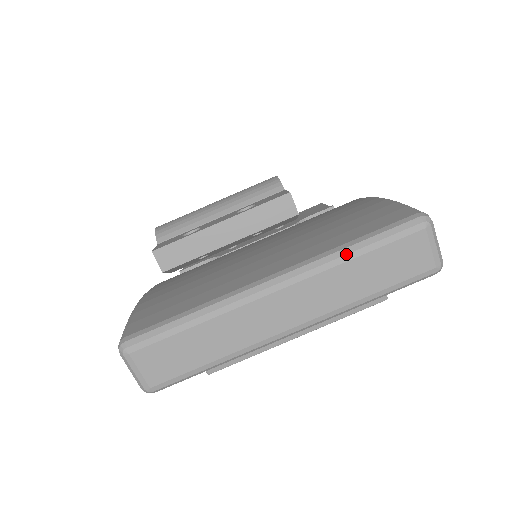
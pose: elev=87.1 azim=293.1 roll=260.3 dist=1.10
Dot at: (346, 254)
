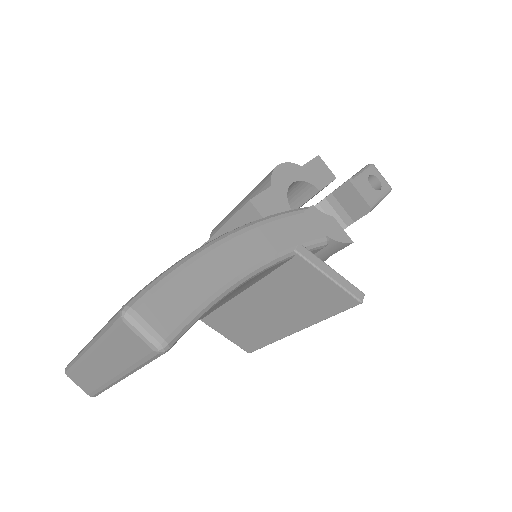
Dot at: (101, 336)
